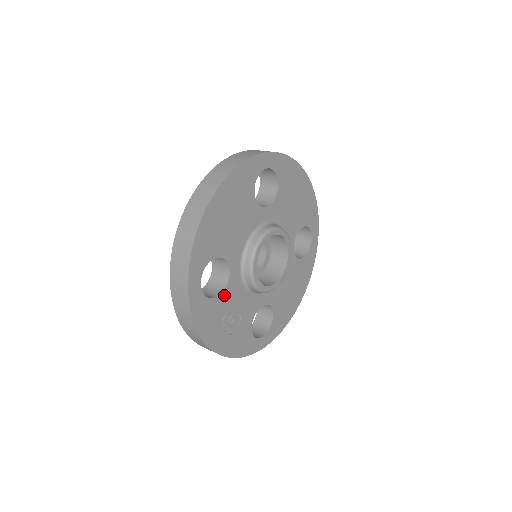
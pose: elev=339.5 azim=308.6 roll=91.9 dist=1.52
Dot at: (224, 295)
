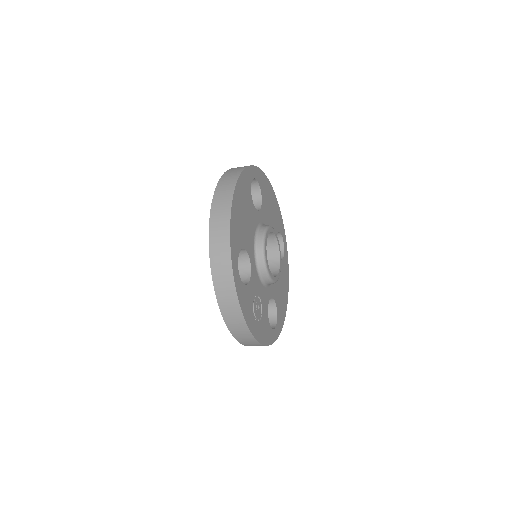
Dot at: (251, 284)
